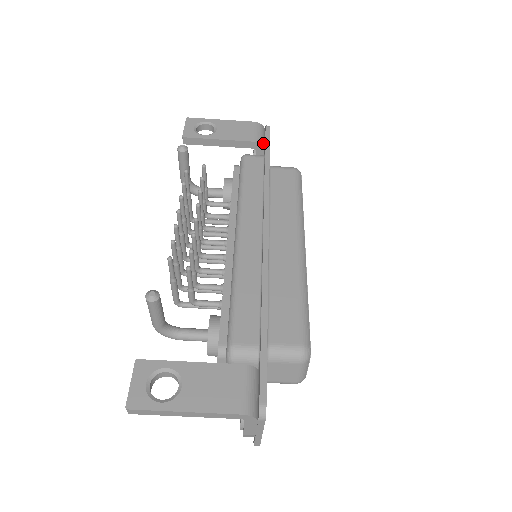
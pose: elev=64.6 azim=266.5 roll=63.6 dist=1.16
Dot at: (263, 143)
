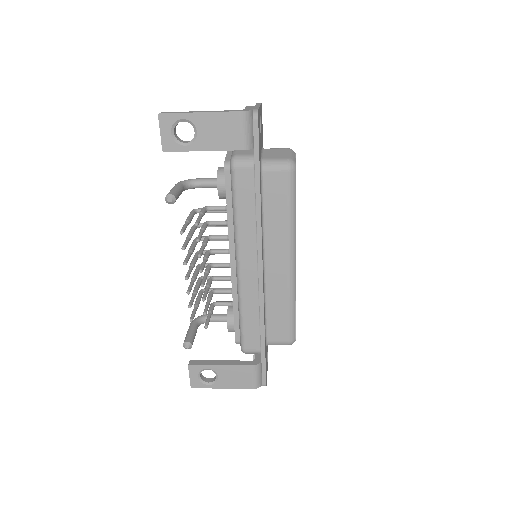
Dot at: (252, 142)
